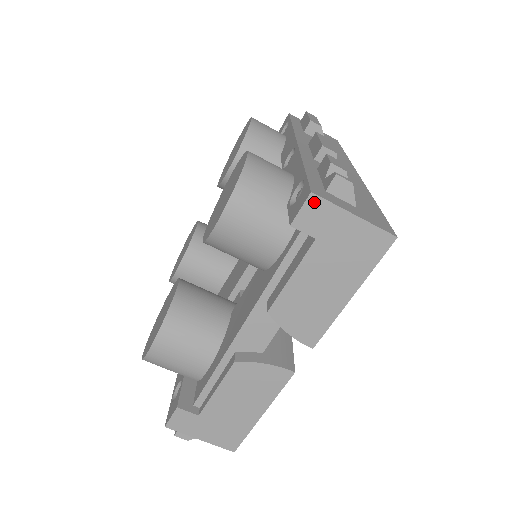
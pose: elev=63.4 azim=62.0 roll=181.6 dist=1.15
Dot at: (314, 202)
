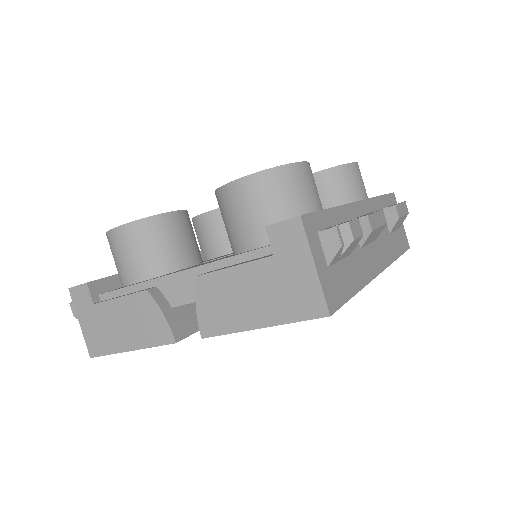
Dot at: (296, 225)
